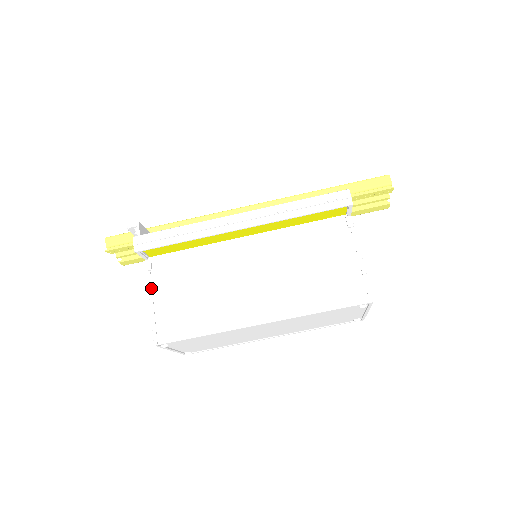
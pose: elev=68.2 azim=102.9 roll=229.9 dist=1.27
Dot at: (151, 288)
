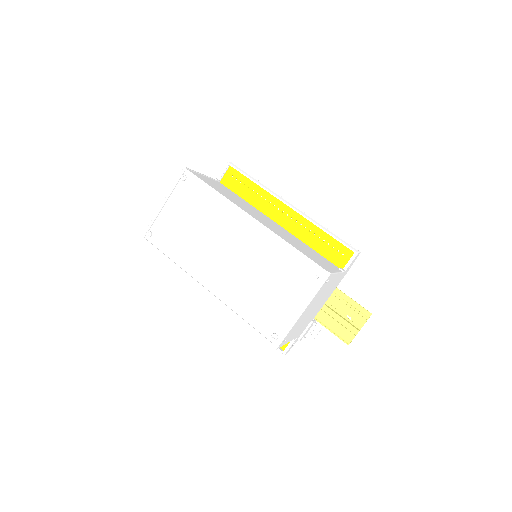
Dot at: (208, 177)
